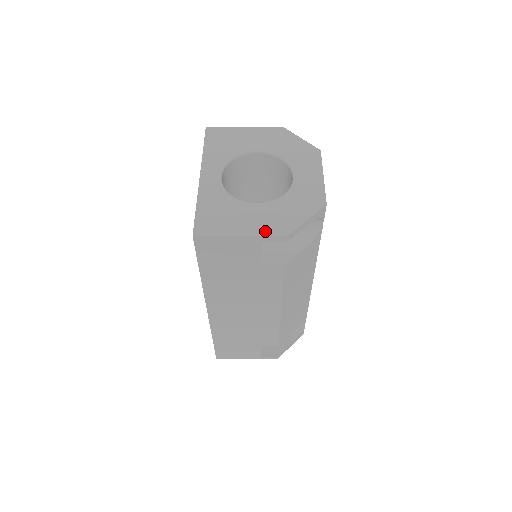
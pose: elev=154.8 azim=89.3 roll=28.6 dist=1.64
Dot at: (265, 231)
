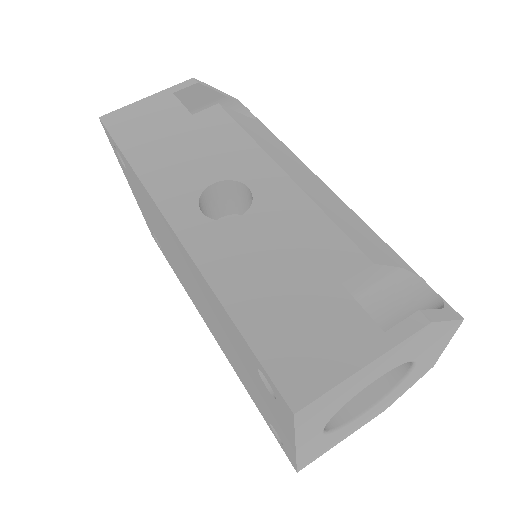
Dot at: occluded
